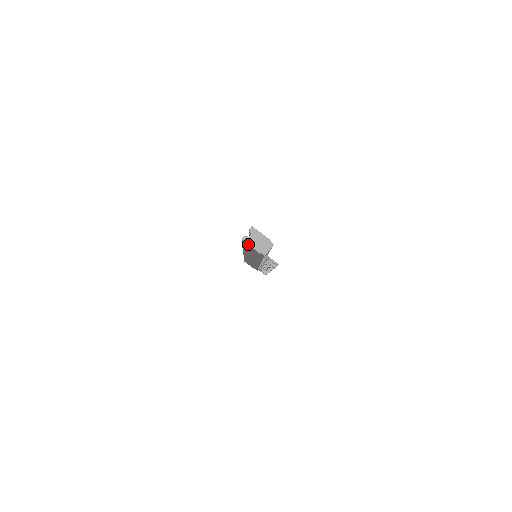
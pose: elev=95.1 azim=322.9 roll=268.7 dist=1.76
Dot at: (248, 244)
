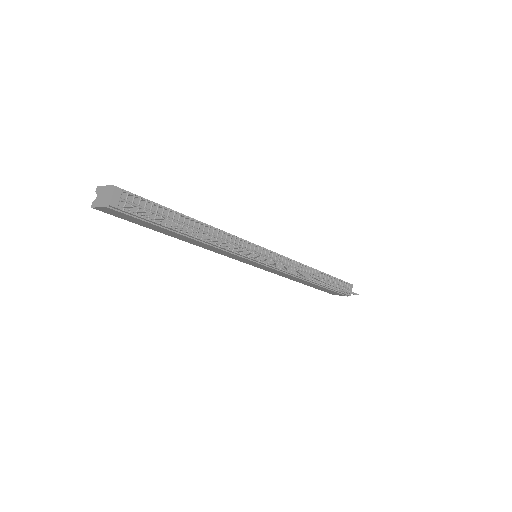
Dot at: (96, 207)
